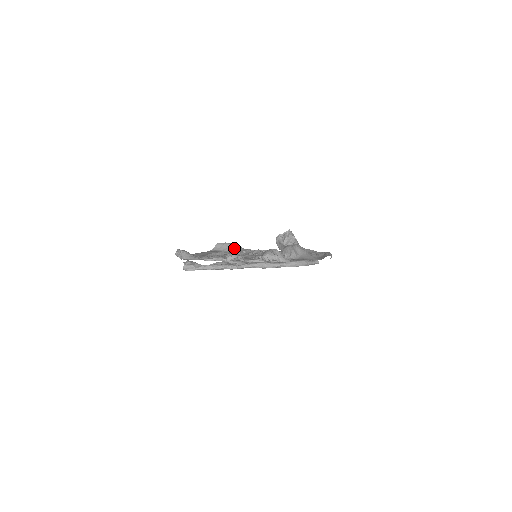
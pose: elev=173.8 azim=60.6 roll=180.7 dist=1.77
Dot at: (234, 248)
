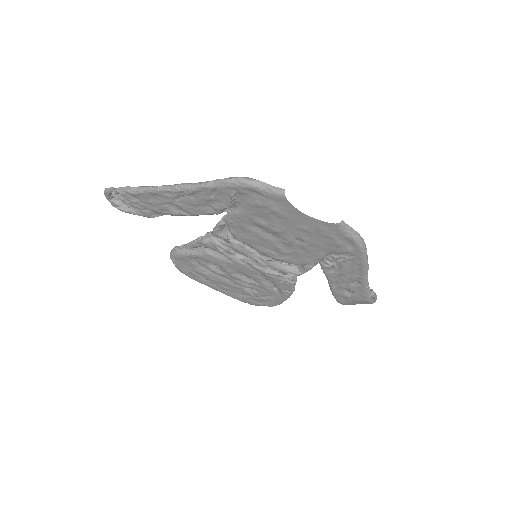
Dot at: occluded
